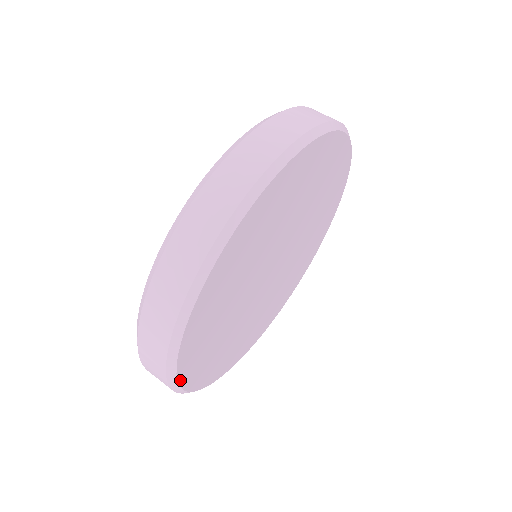
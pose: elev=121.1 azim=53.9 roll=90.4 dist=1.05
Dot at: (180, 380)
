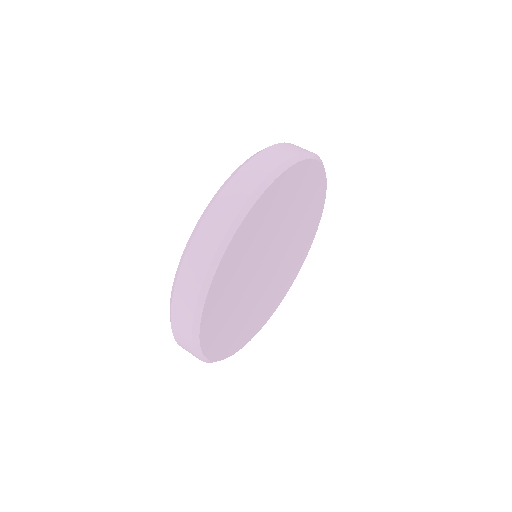
Dot at: (222, 358)
